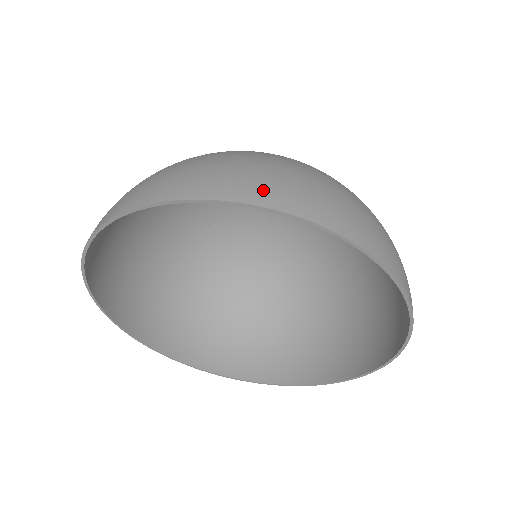
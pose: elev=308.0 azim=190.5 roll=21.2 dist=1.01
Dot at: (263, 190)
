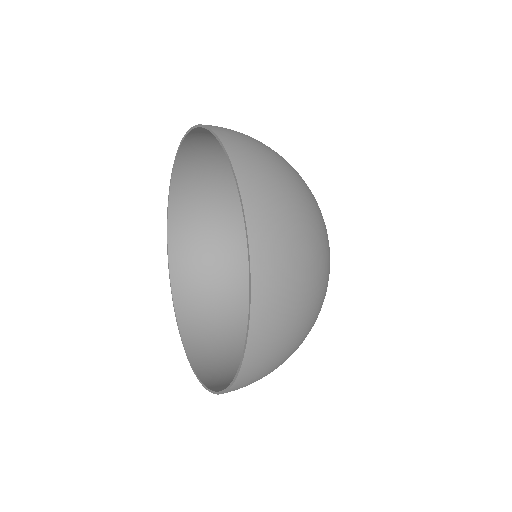
Dot at: (191, 149)
